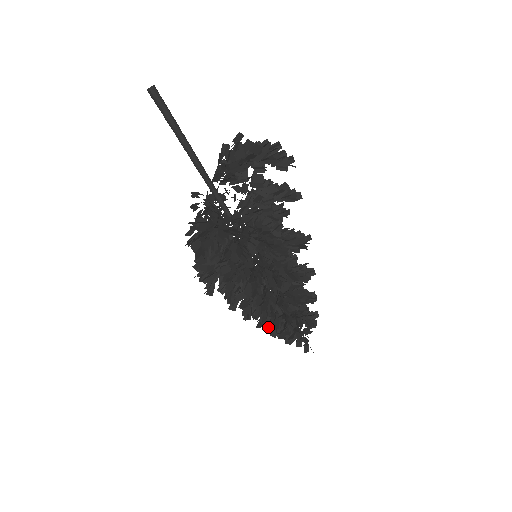
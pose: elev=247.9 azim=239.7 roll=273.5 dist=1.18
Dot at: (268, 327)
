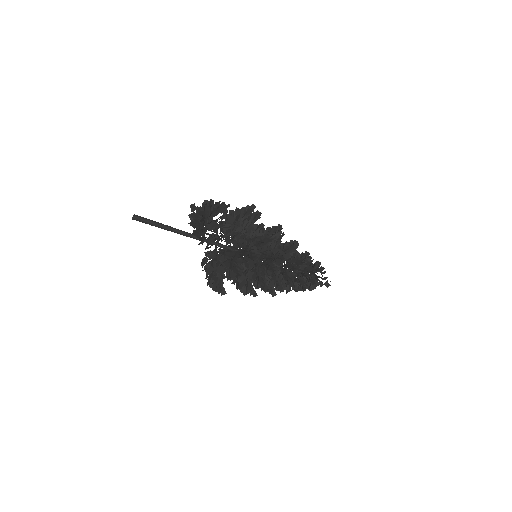
Dot at: occluded
